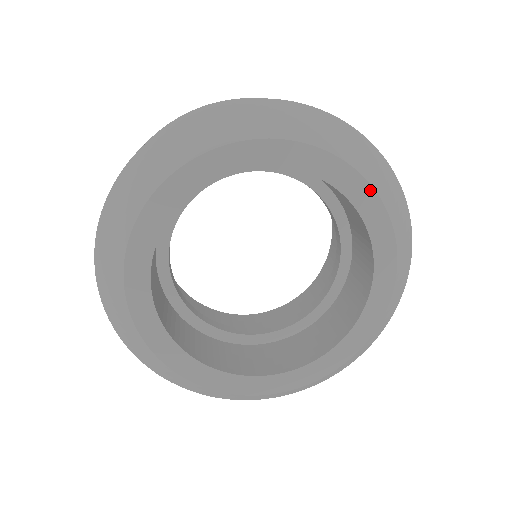
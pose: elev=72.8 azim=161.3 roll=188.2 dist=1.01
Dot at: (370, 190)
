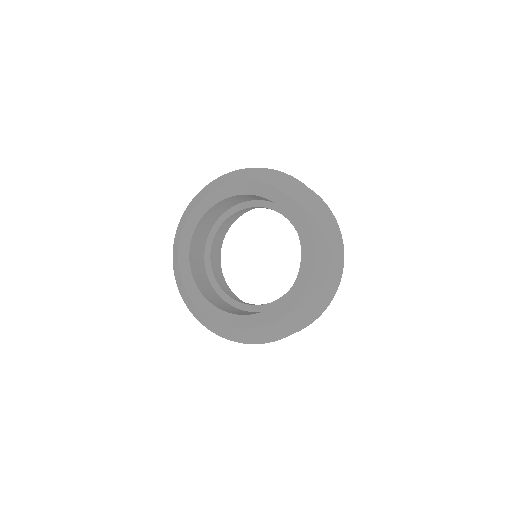
Dot at: (229, 186)
